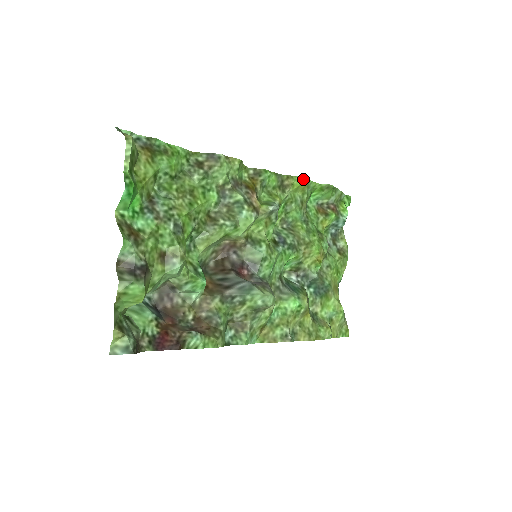
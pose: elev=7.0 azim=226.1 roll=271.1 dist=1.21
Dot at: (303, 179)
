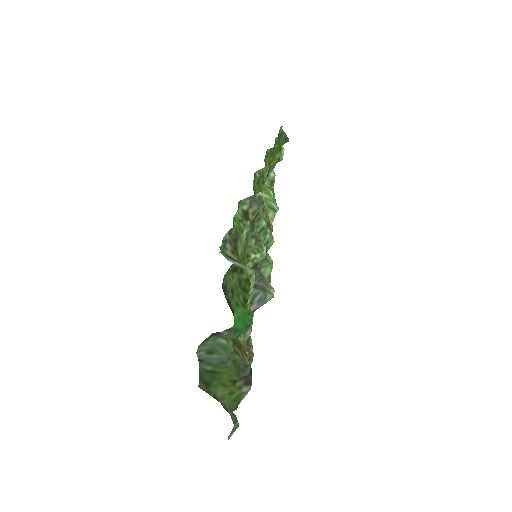
Dot at: (281, 153)
